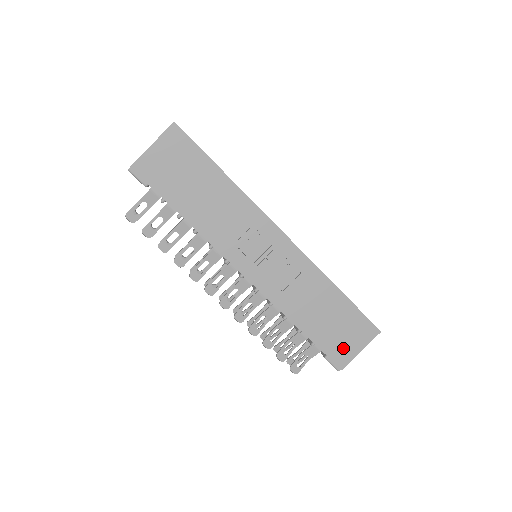
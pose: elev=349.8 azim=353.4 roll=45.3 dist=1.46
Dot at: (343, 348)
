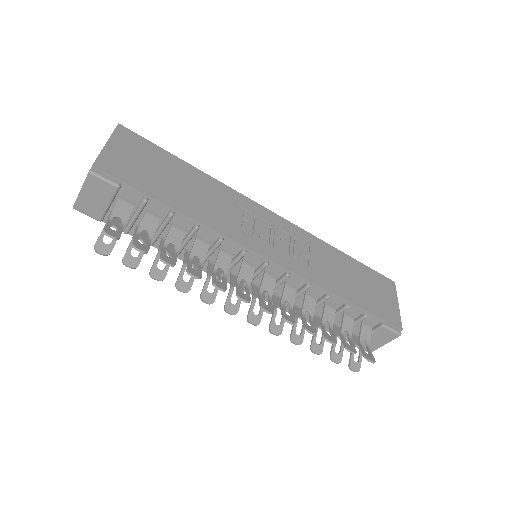
Dot at: (387, 307)
